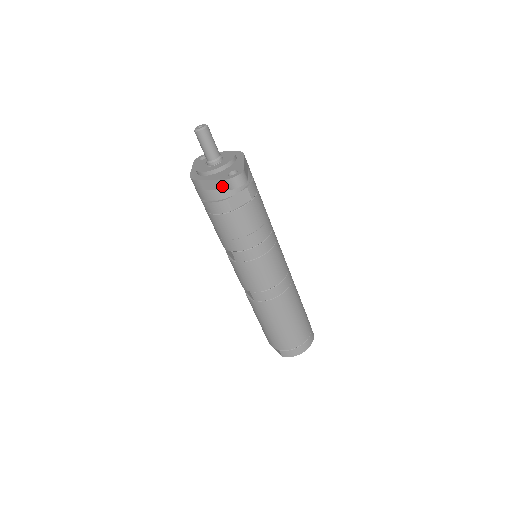
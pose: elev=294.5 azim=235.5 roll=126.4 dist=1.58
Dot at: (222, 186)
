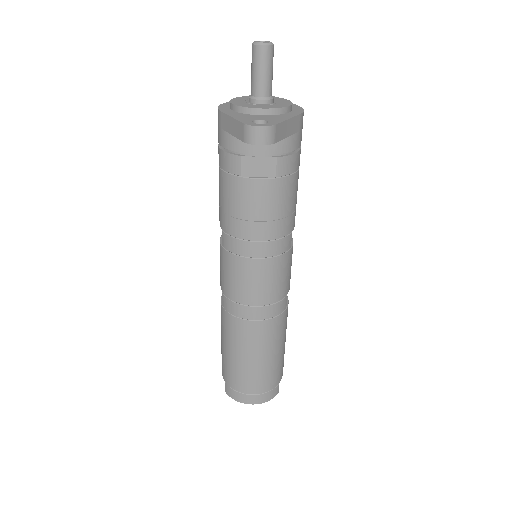
Dot at: (237, 132)
